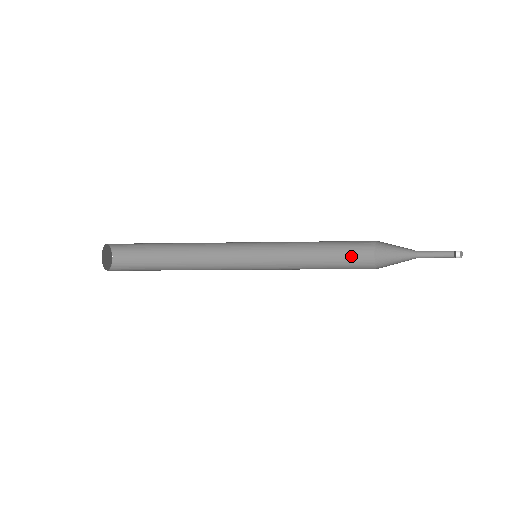
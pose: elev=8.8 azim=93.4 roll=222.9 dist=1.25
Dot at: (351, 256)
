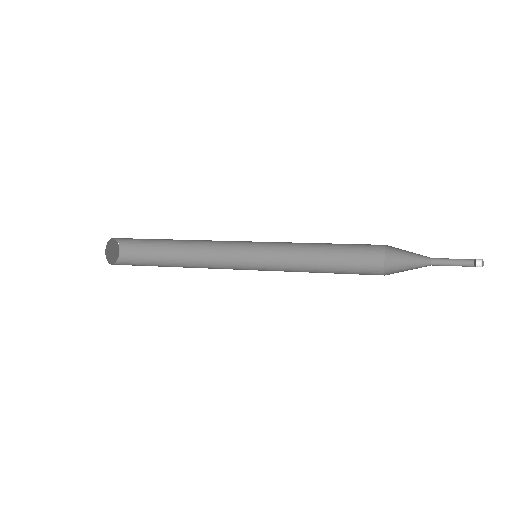
Dot at: (359, 252)
